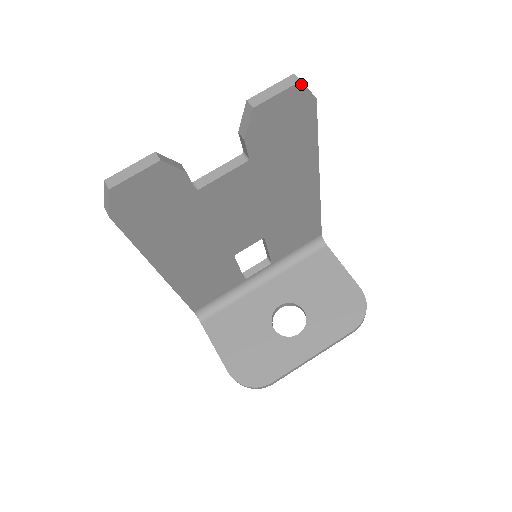
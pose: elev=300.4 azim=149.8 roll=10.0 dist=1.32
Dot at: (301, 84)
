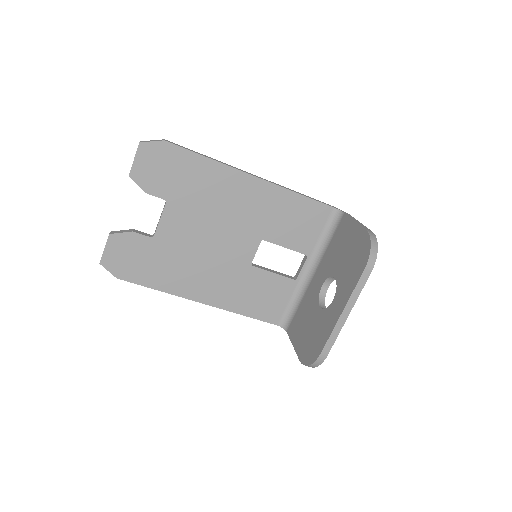
Dot at: (142, 143)
